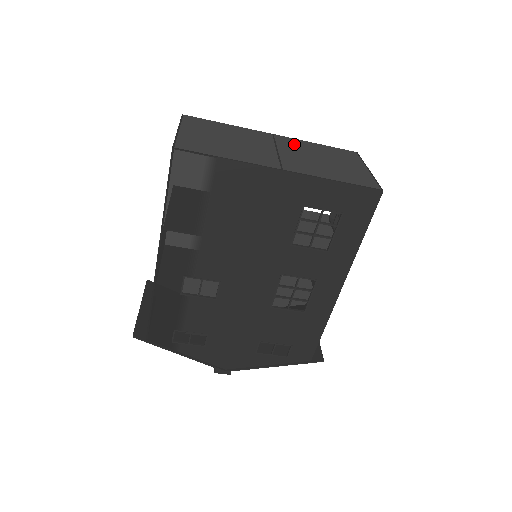
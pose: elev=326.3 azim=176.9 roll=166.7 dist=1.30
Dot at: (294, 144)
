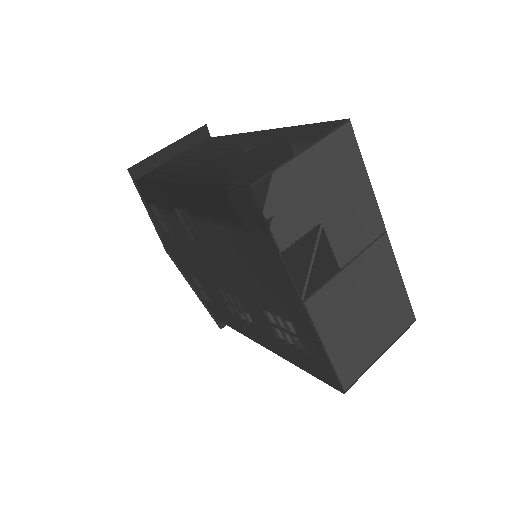
Dot at: (379, 265)
